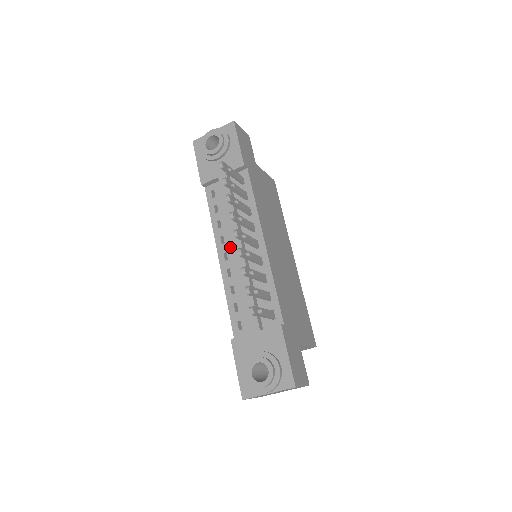
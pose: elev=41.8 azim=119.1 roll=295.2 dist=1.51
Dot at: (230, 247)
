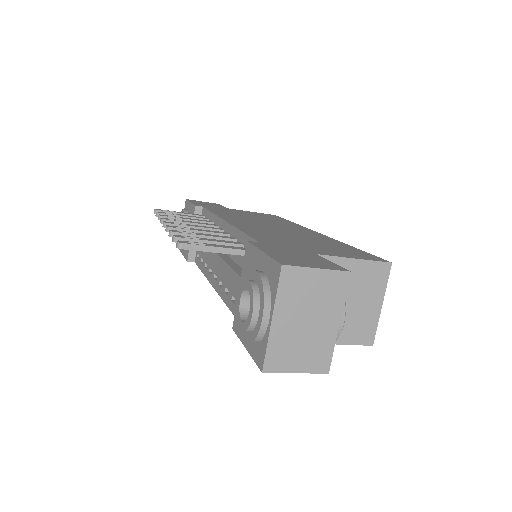
Dot at: occluded
